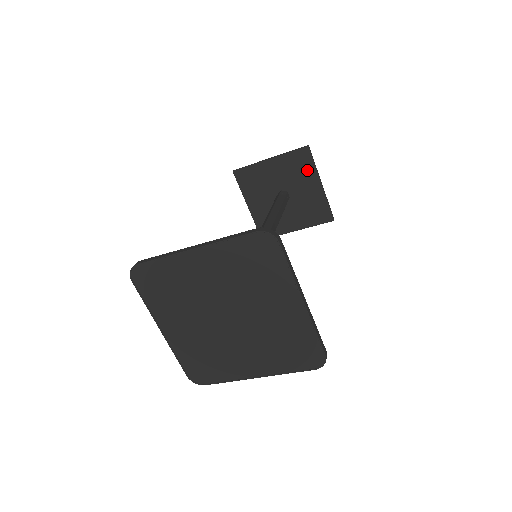
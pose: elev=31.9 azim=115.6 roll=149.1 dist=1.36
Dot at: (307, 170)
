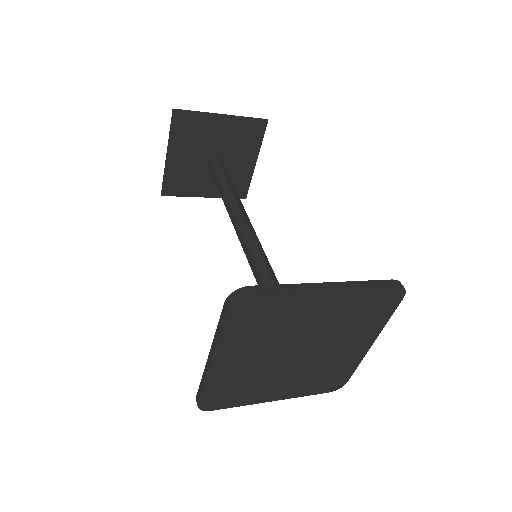
Dot at: (252, 143)
